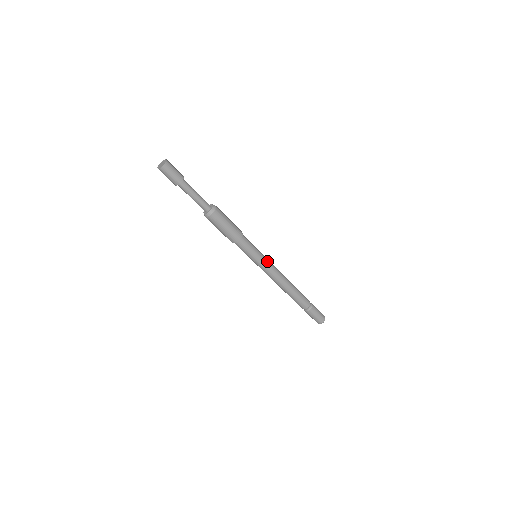
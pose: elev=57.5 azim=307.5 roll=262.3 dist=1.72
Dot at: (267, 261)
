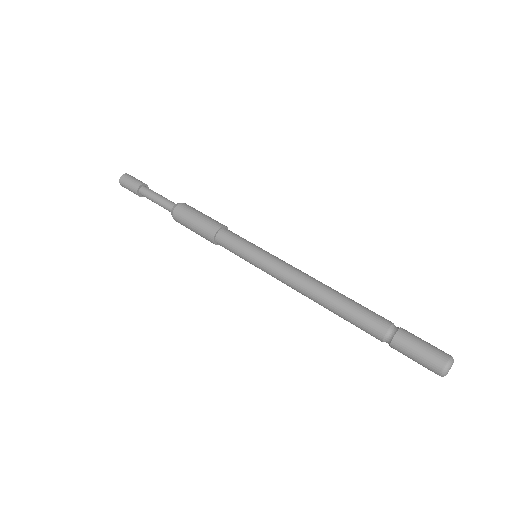
Dot at: (270, 258)
